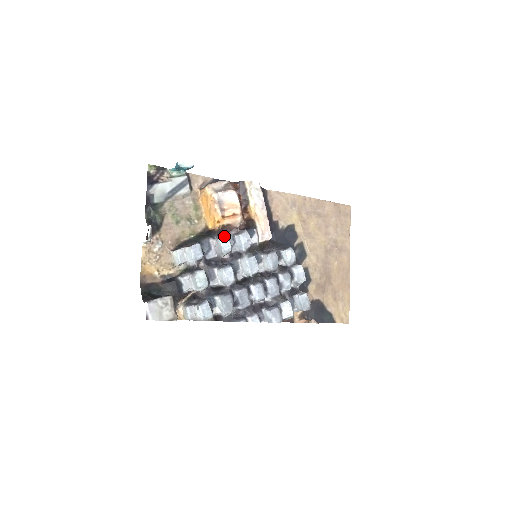
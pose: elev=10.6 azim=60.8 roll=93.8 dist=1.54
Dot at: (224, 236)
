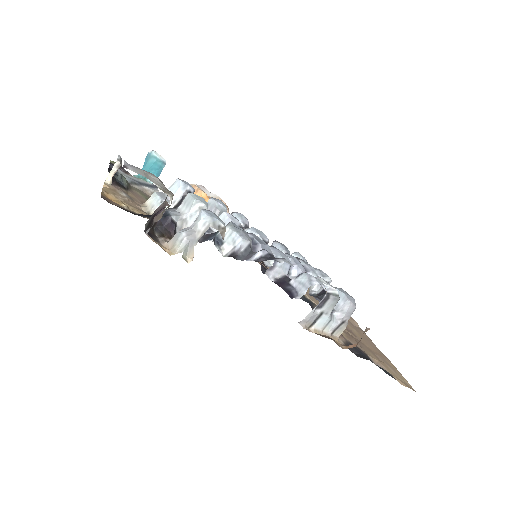
Dot at: (215, 198)
